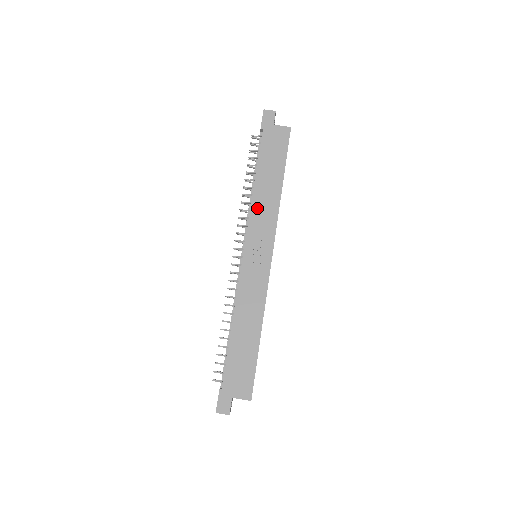
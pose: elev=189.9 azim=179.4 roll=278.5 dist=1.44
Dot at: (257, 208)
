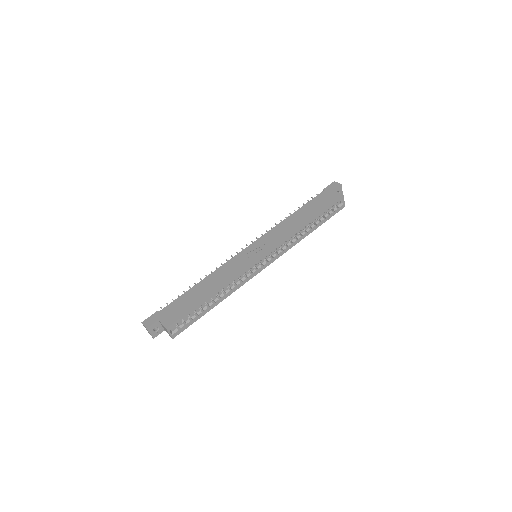
Dot at: (280, 227)
